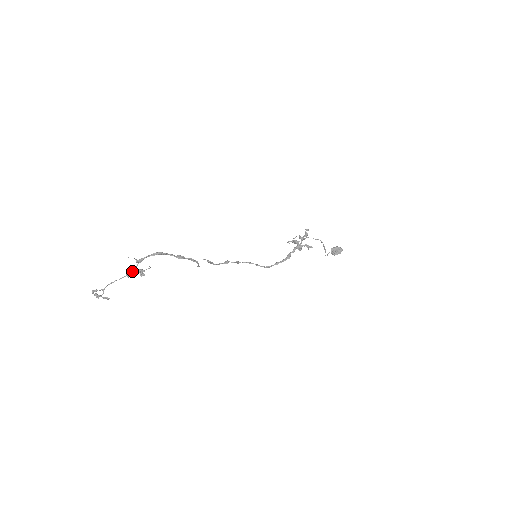
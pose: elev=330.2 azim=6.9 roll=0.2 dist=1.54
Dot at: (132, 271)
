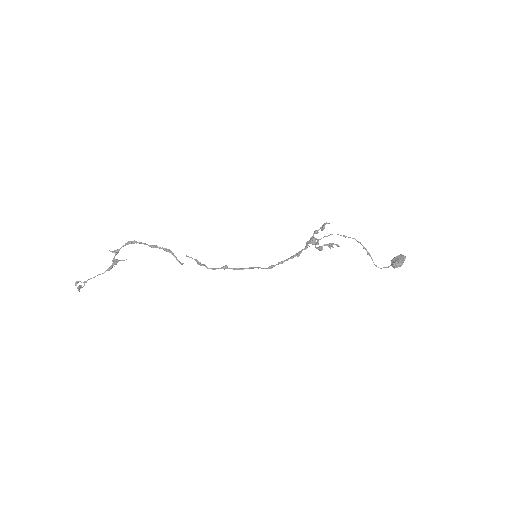
Dot at: (112, 265)
